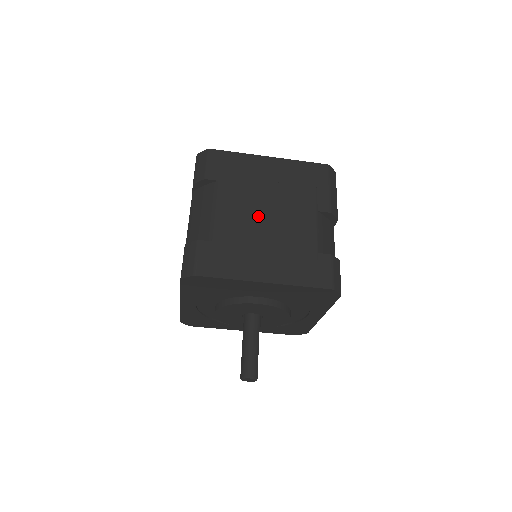
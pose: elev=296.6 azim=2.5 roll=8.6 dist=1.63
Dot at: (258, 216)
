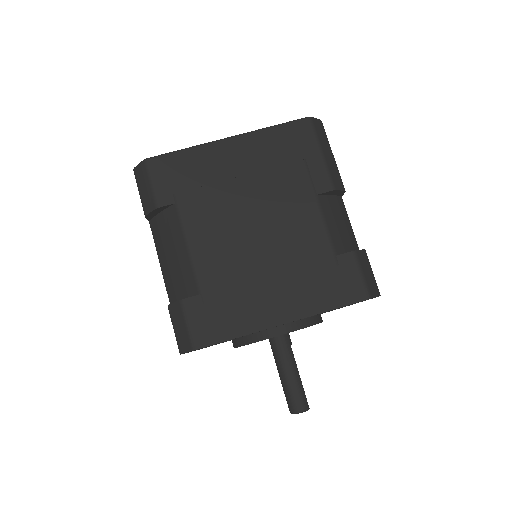
Dot at: (244, 234)
